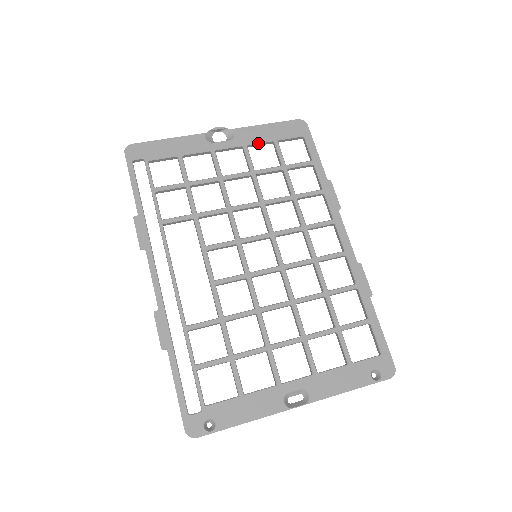
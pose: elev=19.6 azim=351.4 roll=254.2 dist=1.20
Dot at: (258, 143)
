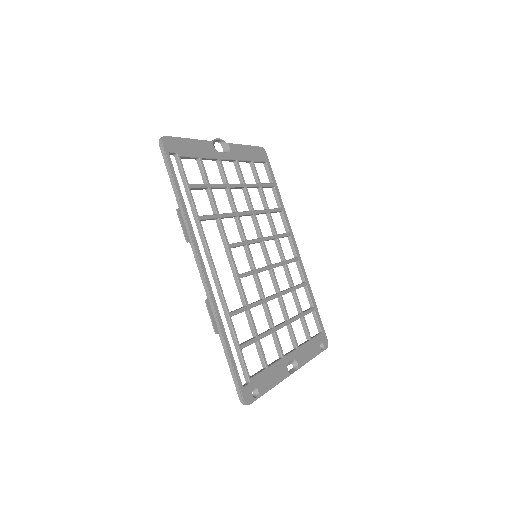
Dot at: (244, 160)
